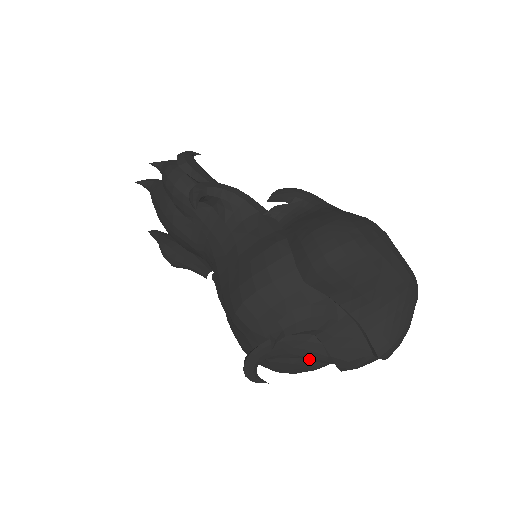
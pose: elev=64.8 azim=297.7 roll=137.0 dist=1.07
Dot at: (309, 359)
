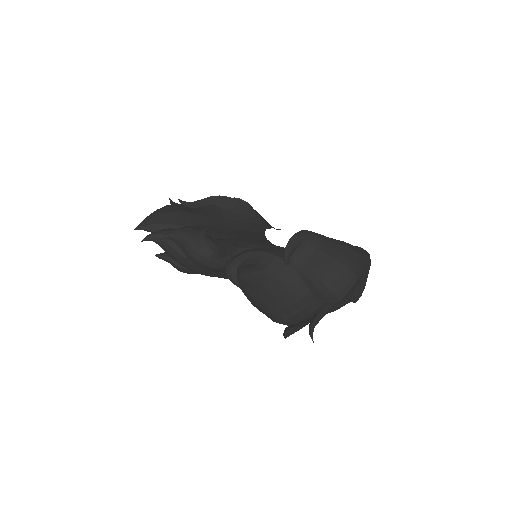
Dot at: occluded
